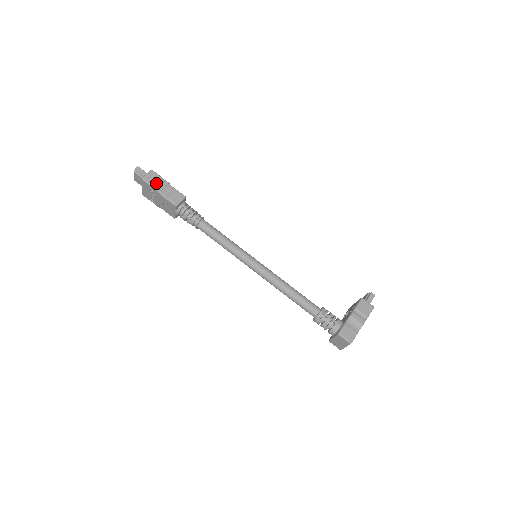
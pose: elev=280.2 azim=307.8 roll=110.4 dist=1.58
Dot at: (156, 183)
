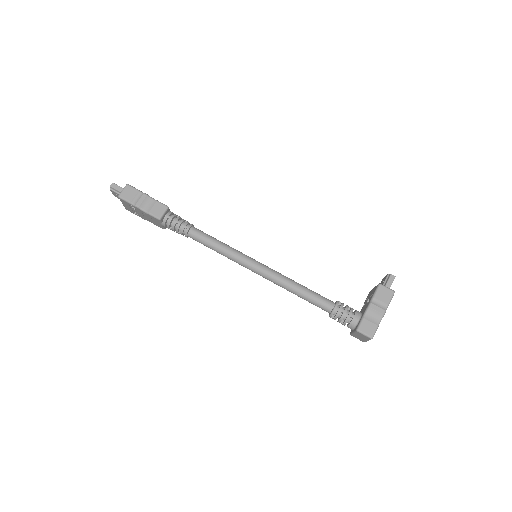
Dot at: (134, 198)
